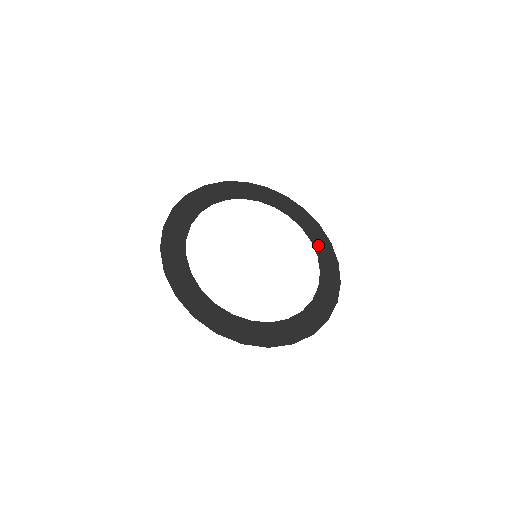
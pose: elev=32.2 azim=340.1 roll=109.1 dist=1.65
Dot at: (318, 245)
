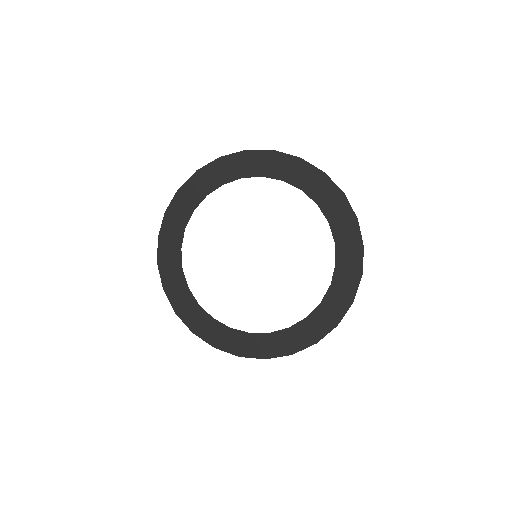
Dot at: (292, 177)
